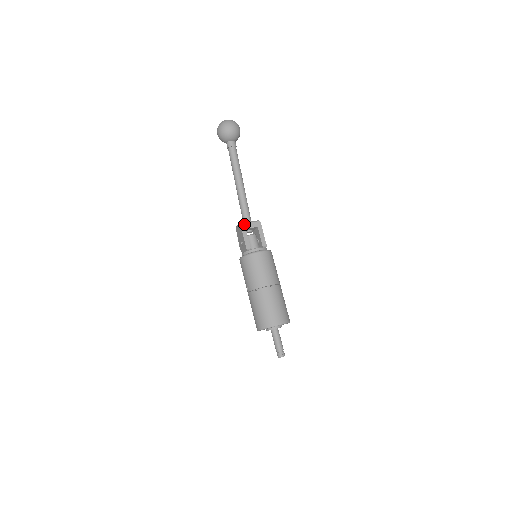
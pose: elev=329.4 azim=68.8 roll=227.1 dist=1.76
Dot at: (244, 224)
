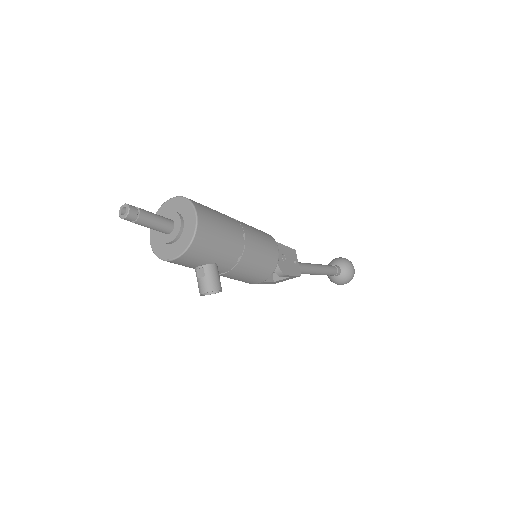
Dot at: occluded
